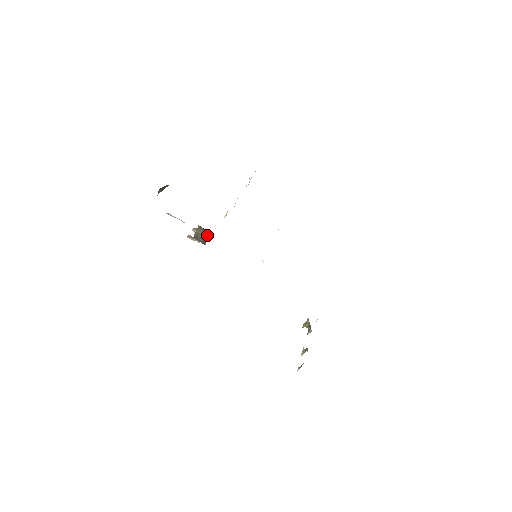
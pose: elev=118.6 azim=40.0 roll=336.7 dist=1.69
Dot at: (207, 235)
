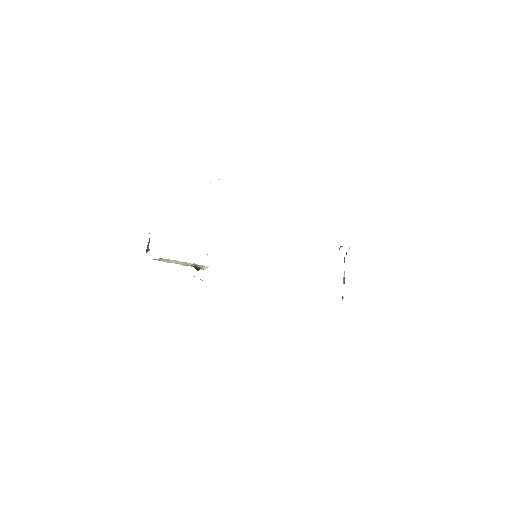
Dot at: occluded
